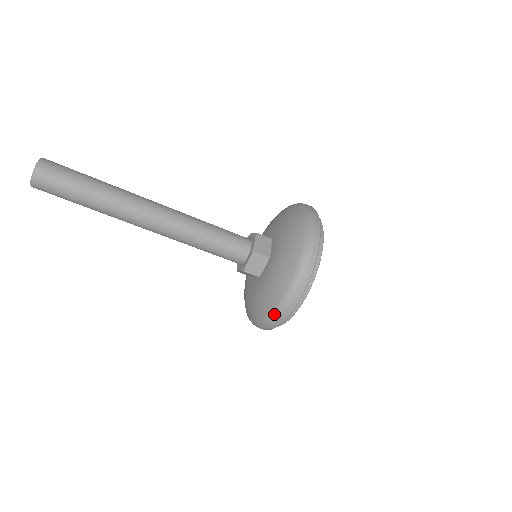
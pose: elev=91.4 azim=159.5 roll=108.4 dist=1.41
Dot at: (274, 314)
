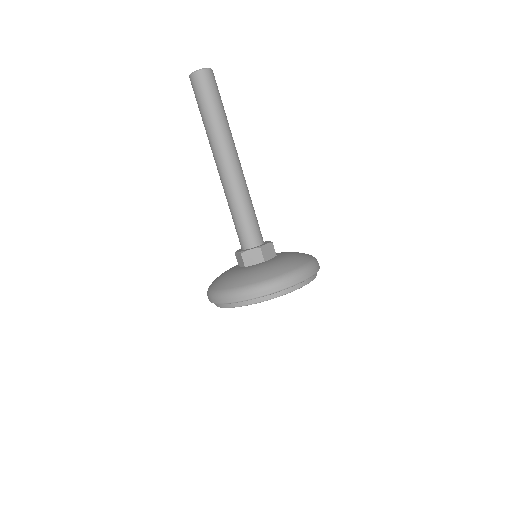
Dot at: (232, 291)
